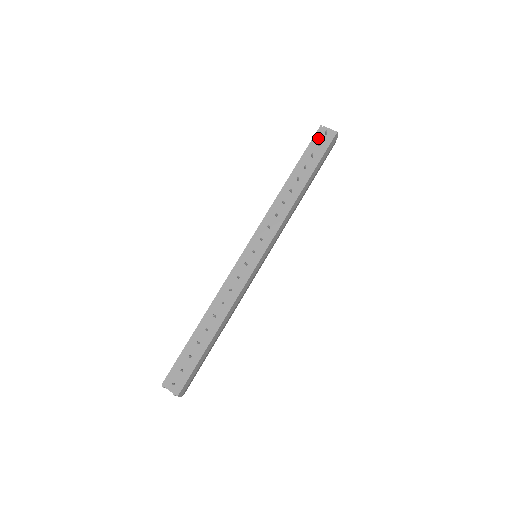
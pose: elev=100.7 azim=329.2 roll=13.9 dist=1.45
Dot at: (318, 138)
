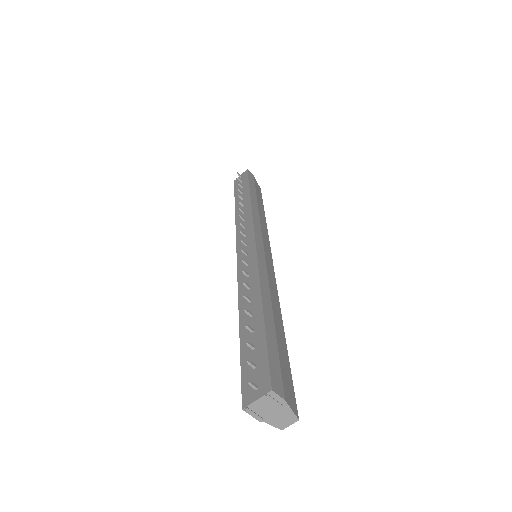
Dot at: occluded
